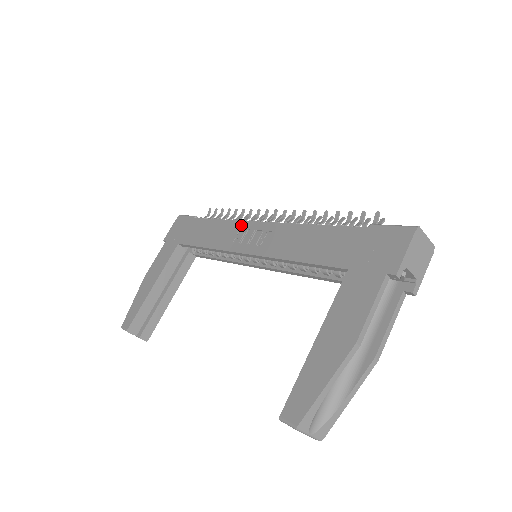
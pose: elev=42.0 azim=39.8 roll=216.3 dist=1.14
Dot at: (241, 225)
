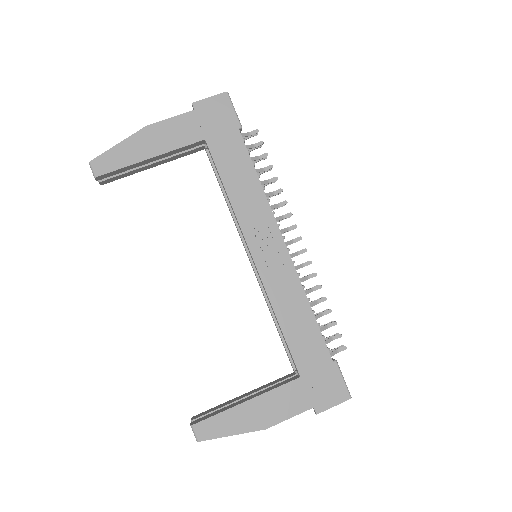
Dot at: (270, 221)
